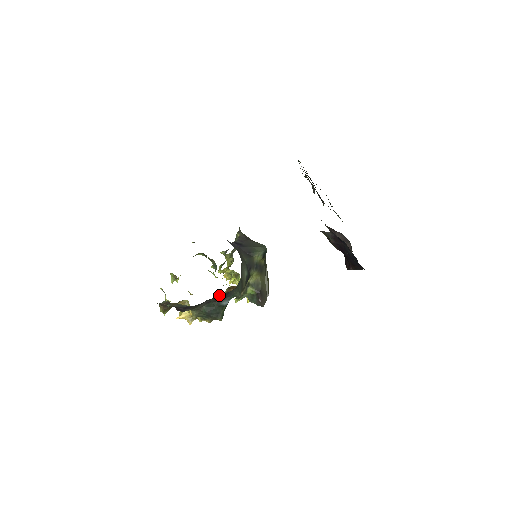
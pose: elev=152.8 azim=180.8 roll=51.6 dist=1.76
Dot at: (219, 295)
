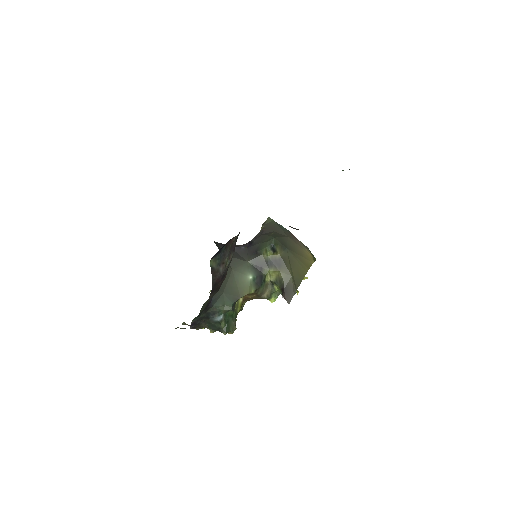
Dot at: (200, 316)
